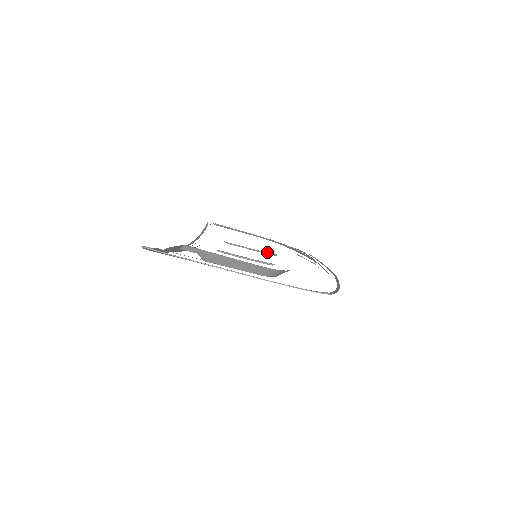
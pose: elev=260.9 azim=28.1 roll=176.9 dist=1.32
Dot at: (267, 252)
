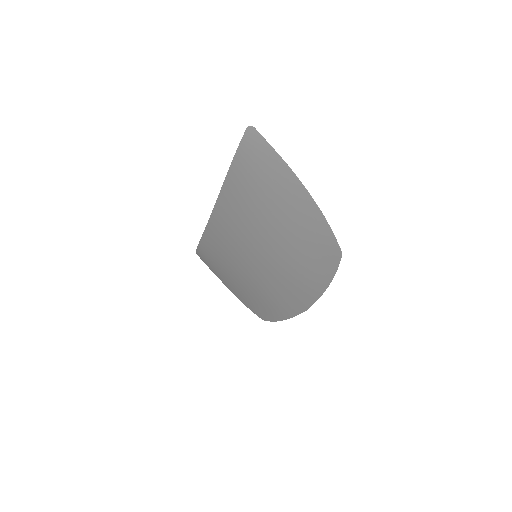
Dot at: occluded
